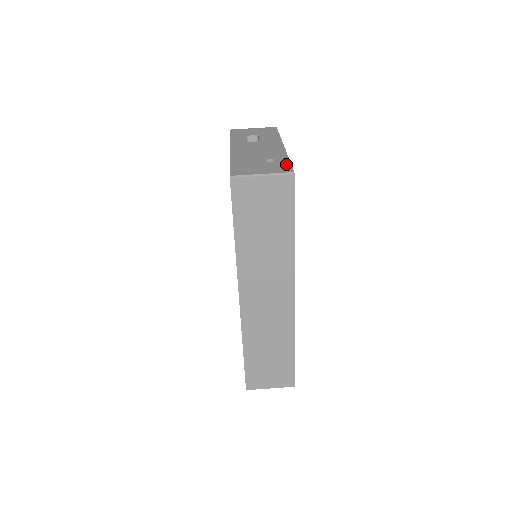
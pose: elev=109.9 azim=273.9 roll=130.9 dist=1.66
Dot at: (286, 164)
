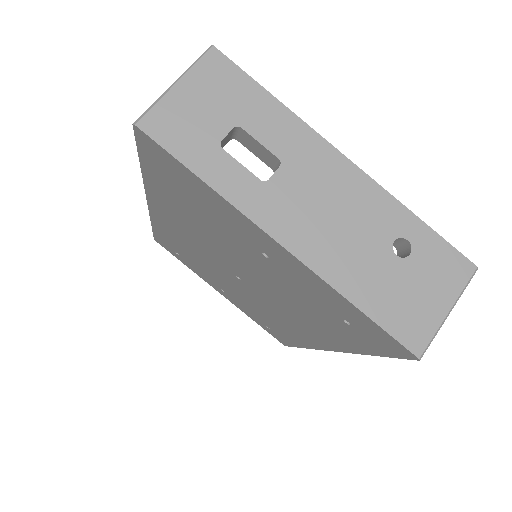
Dot at: (439, 245)
